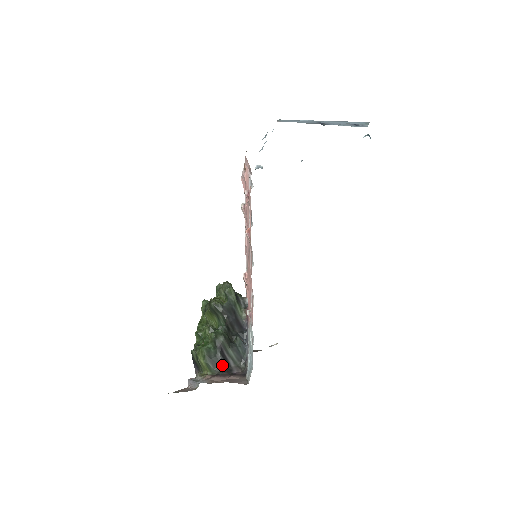
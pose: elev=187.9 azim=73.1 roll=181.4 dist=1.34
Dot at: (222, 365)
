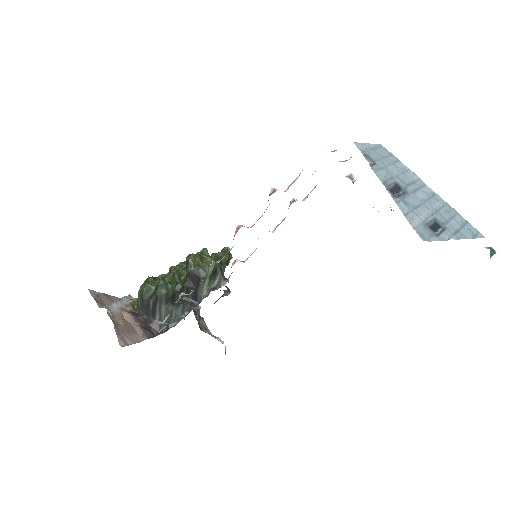
Dot at: (147, 311)
